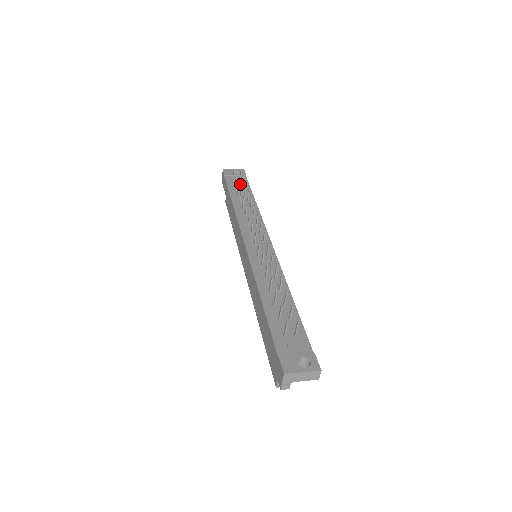
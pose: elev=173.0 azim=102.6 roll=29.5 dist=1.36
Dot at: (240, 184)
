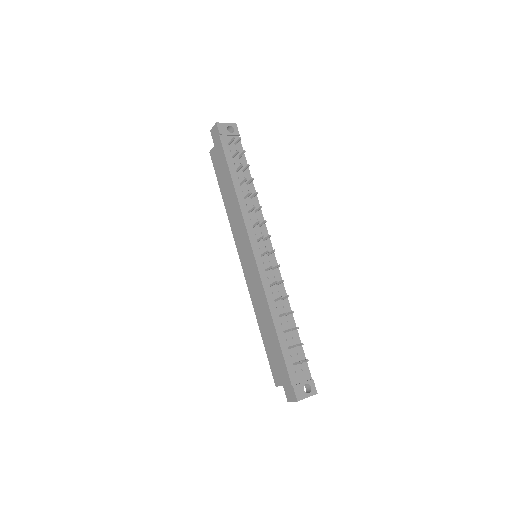
Dot at: occluded
